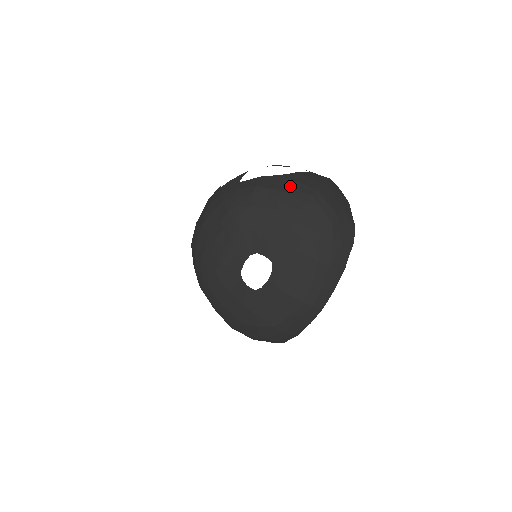
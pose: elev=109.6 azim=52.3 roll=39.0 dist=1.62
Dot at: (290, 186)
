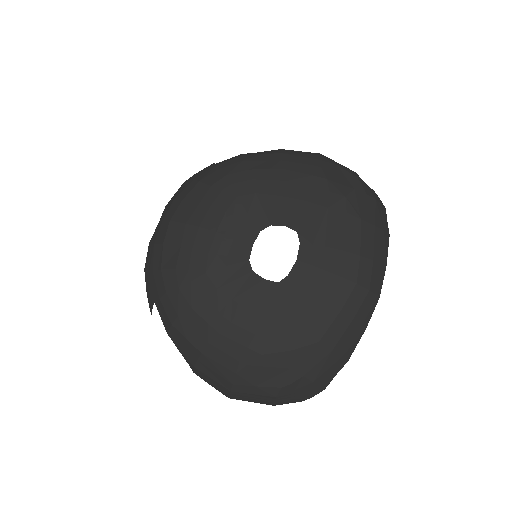
Dot at: (287, 151)
